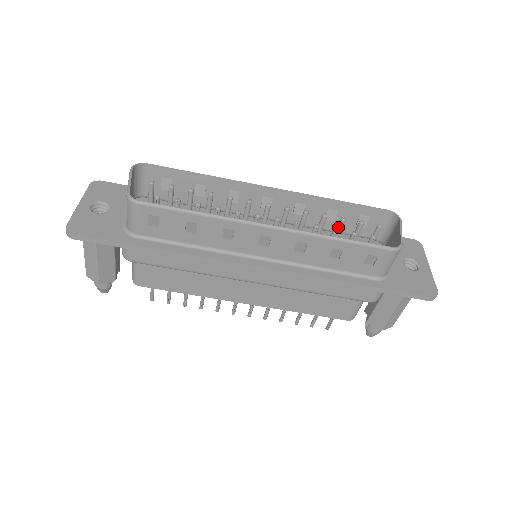
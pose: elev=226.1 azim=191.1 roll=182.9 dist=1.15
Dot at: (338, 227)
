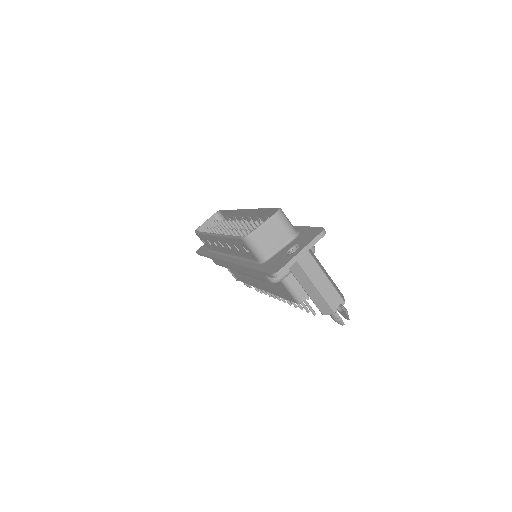
Dot at: occluded
